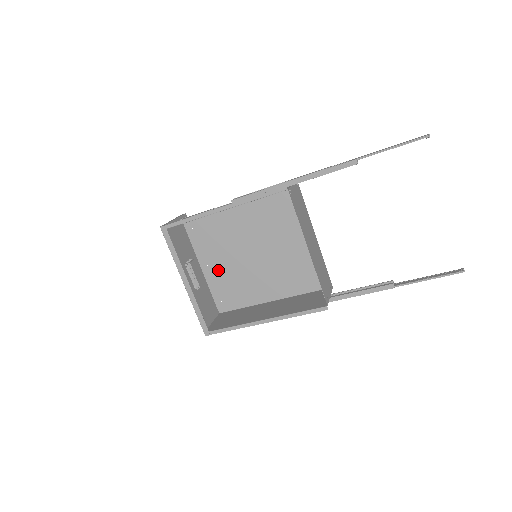
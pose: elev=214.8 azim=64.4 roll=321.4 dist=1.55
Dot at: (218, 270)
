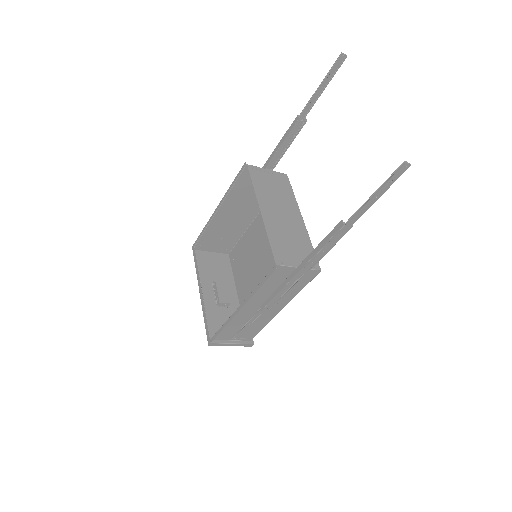
Dot at: (247, 293)
